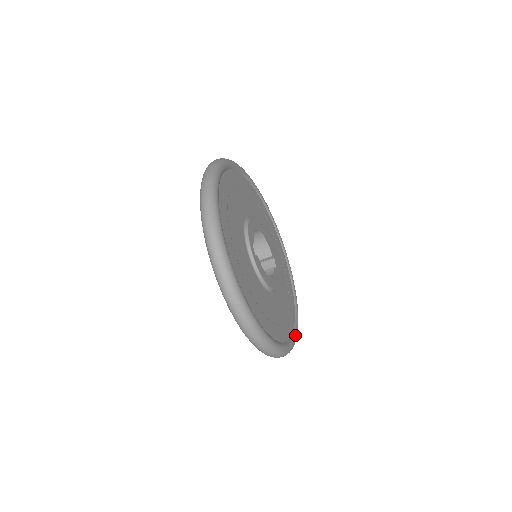
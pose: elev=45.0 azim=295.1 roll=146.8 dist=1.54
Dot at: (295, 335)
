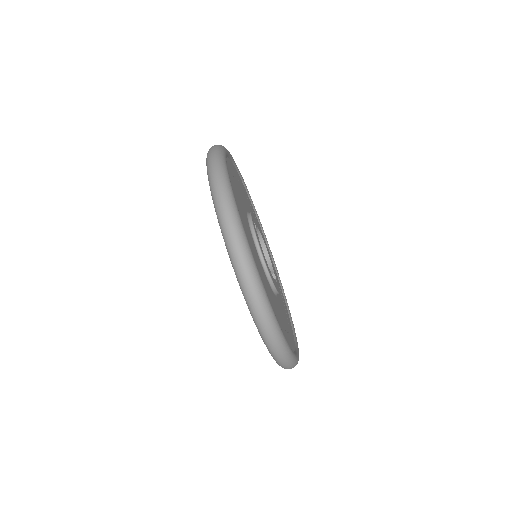
Dot at: (292, 351)
